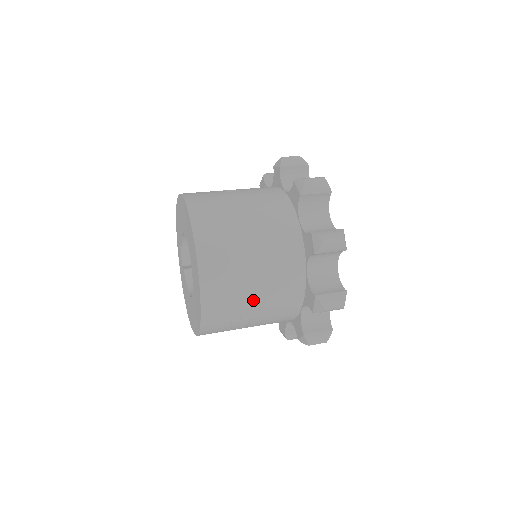
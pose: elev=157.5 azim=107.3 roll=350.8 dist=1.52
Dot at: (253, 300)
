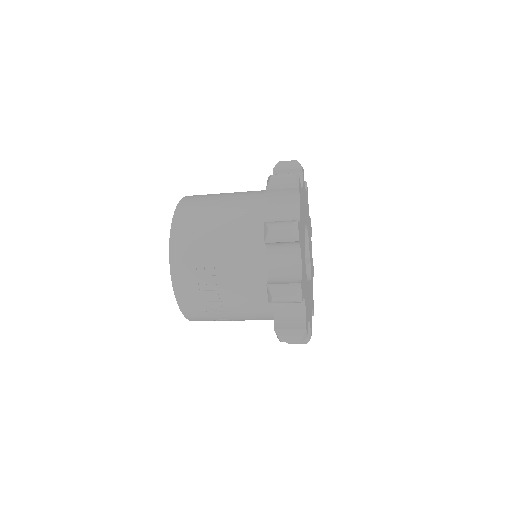
Dot at: (216, 242)
